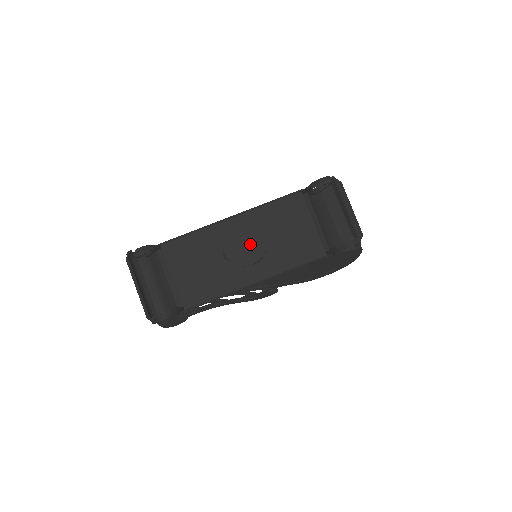
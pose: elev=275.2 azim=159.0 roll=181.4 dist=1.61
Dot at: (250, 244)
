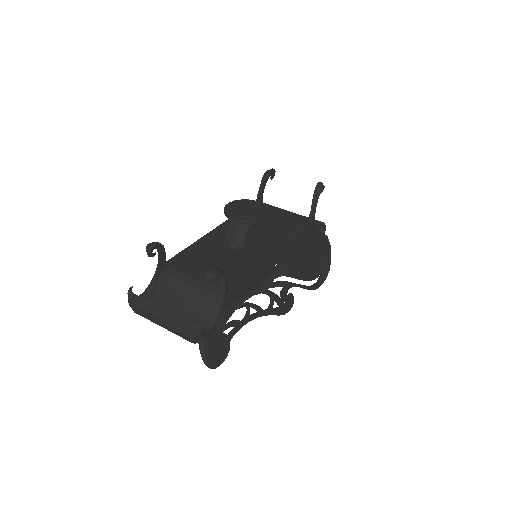
Dot at: (250, 208)
